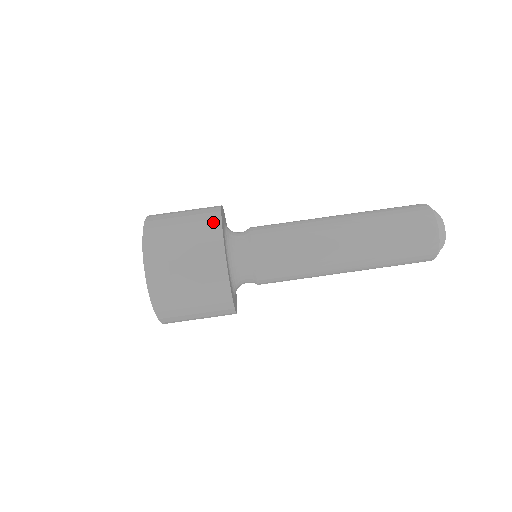
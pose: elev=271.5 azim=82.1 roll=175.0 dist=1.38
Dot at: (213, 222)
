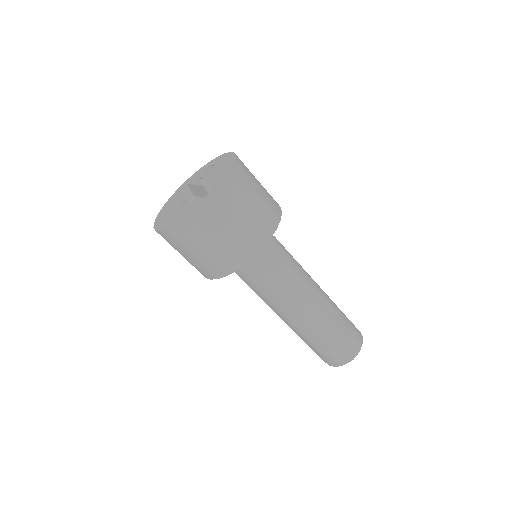
Dot at: (275, 218)
